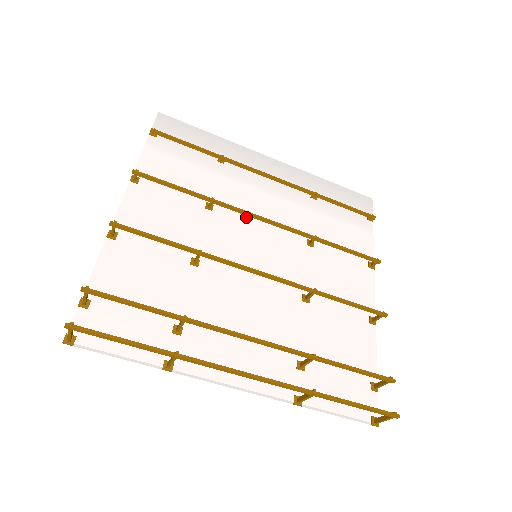
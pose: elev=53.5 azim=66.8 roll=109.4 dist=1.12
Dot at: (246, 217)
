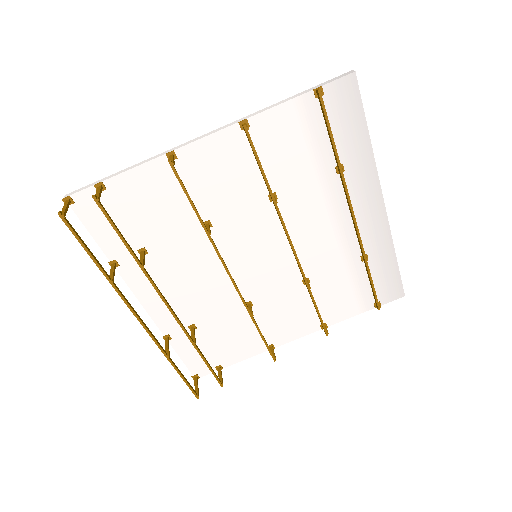
Dot at: (289, 227)
